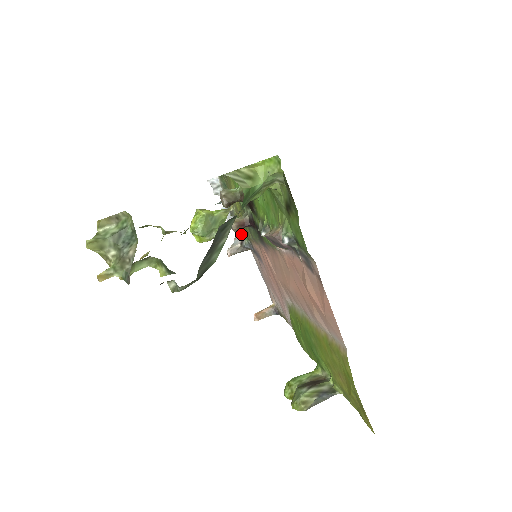
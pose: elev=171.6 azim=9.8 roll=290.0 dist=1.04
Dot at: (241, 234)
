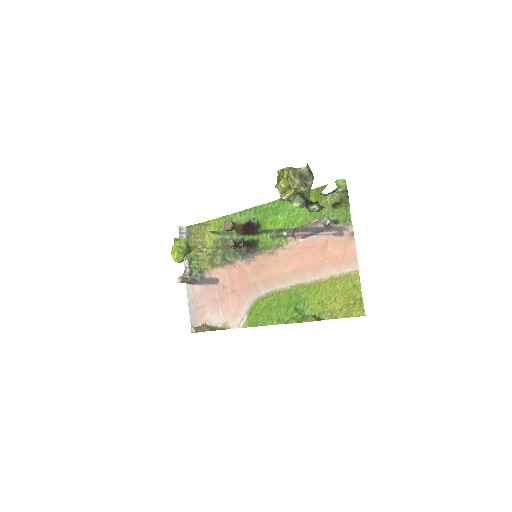
Dot at: (189, 270)
